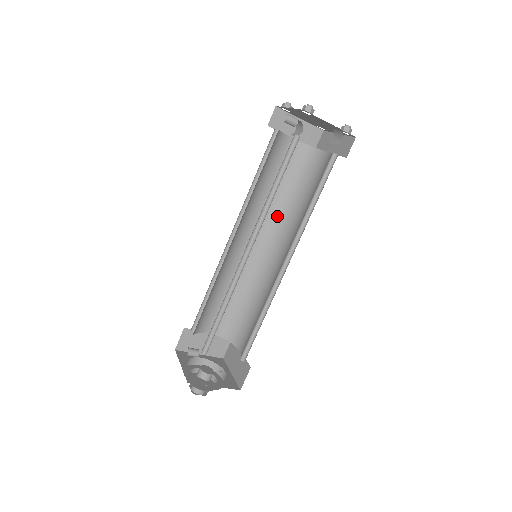
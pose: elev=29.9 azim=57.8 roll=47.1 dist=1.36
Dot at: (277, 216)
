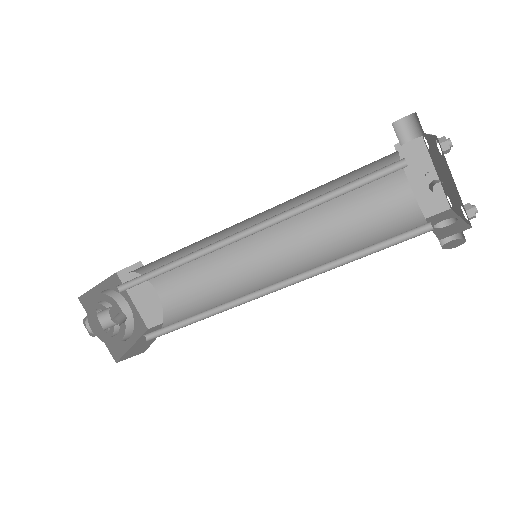
Dot at: (297, 202)
